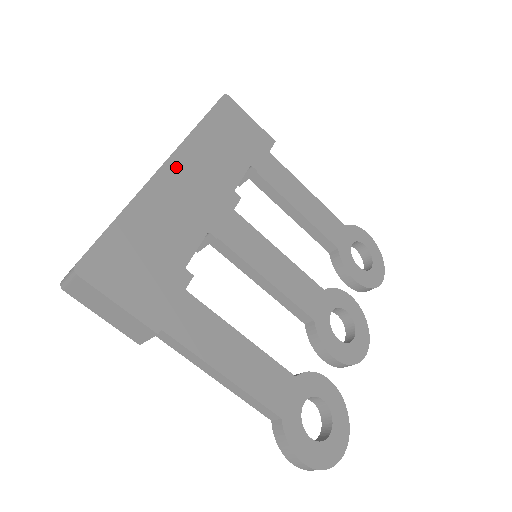
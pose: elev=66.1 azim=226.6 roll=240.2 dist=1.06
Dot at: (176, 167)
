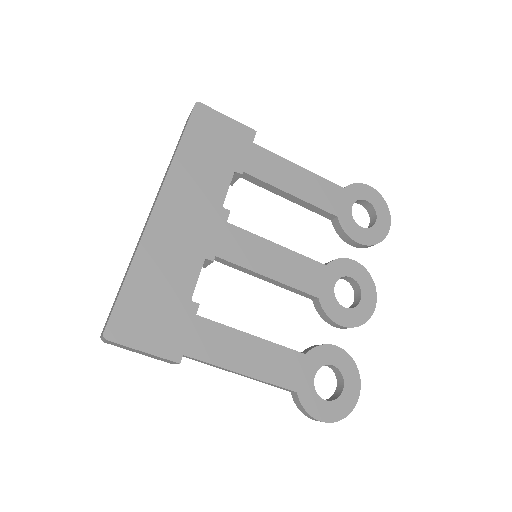
Dot at: (164, 208)
